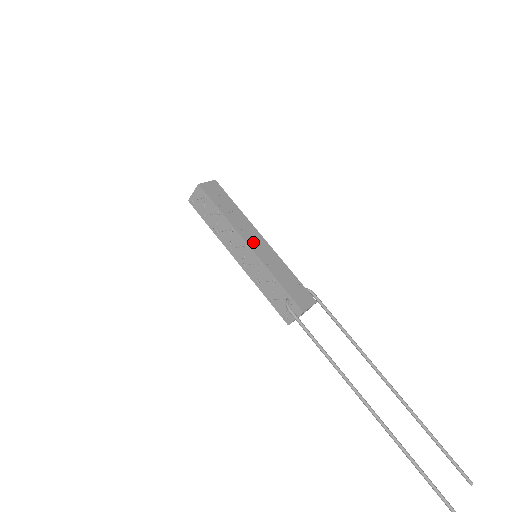
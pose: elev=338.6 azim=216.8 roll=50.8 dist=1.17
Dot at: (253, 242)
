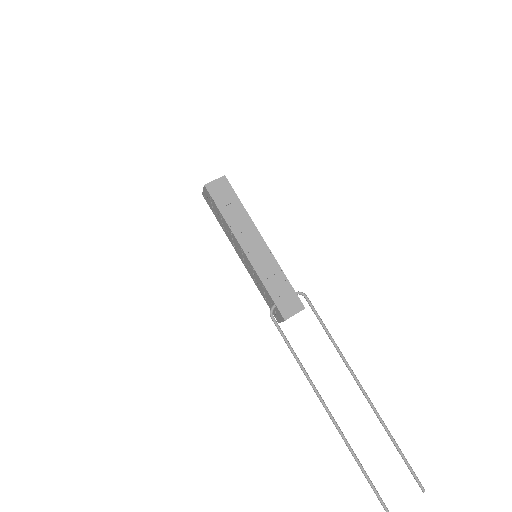
Dot at: (250, 246)
